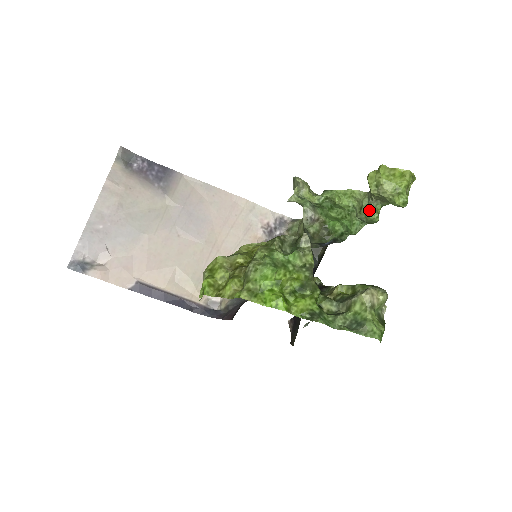
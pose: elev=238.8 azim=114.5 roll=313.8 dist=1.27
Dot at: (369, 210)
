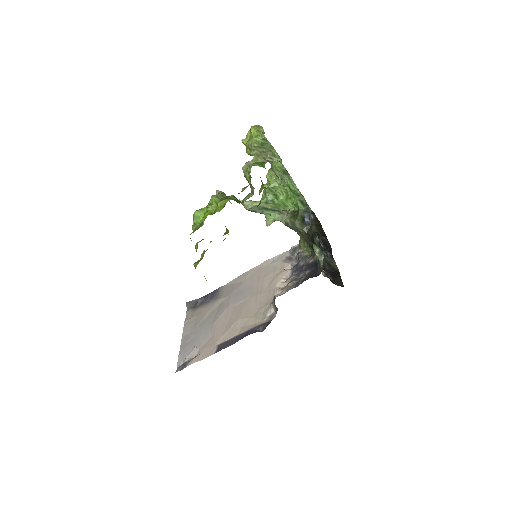
Dot at: (272, 166)
